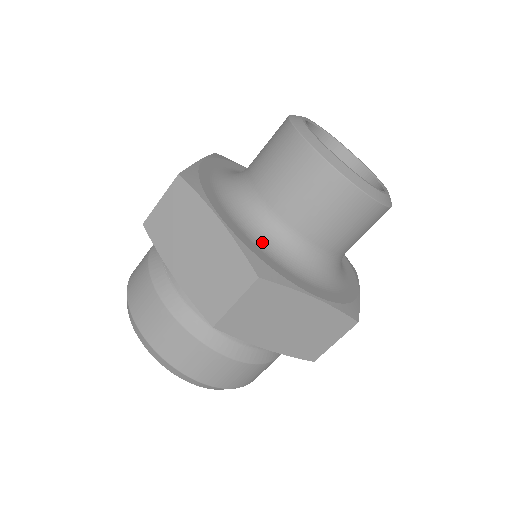
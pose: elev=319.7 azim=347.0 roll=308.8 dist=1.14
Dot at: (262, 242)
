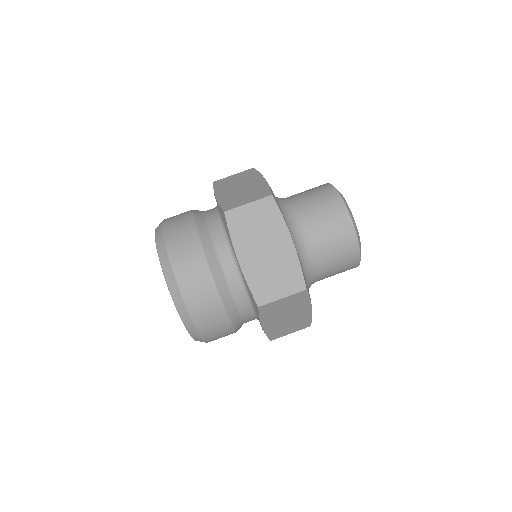
Dot at: occluded
